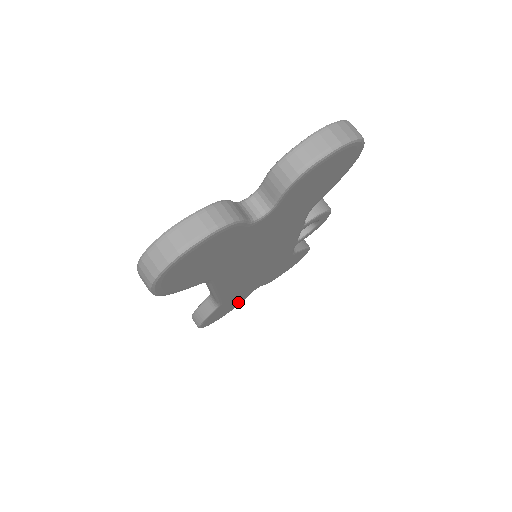
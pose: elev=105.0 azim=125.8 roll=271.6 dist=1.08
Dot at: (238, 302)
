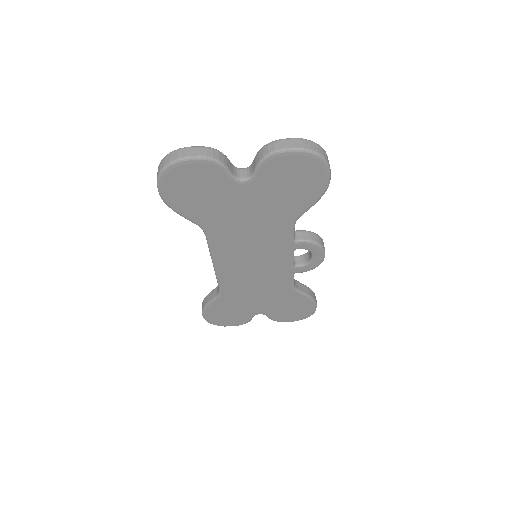
Dot at: (242, 317)
